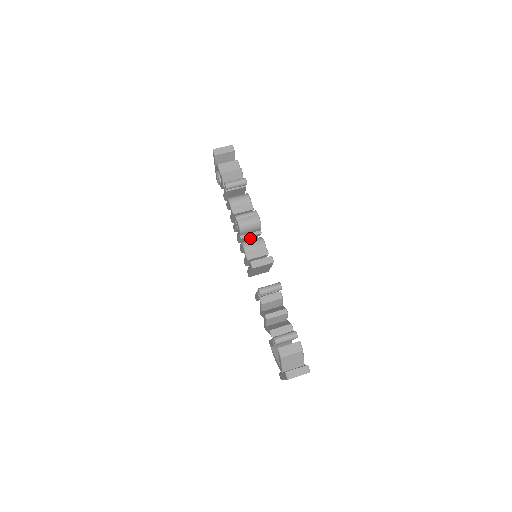
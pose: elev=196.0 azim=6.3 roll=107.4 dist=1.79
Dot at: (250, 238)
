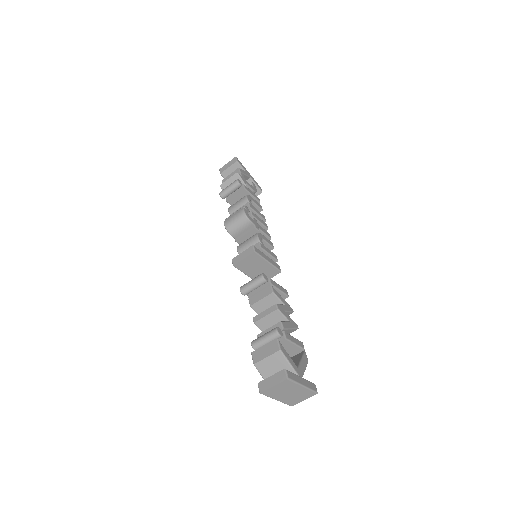
Dot at: occluded
